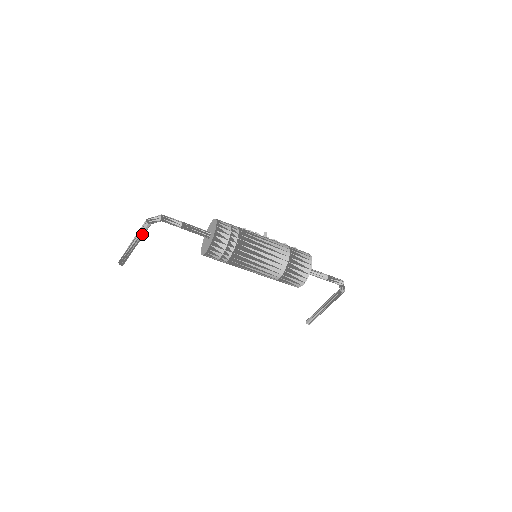
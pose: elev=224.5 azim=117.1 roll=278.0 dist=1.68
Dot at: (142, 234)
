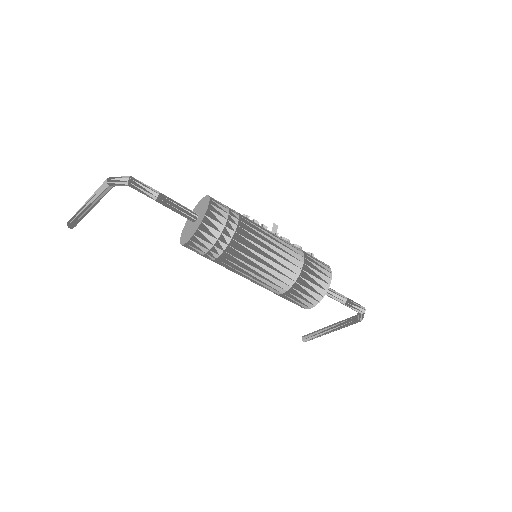
Dot at: (100, 196)
